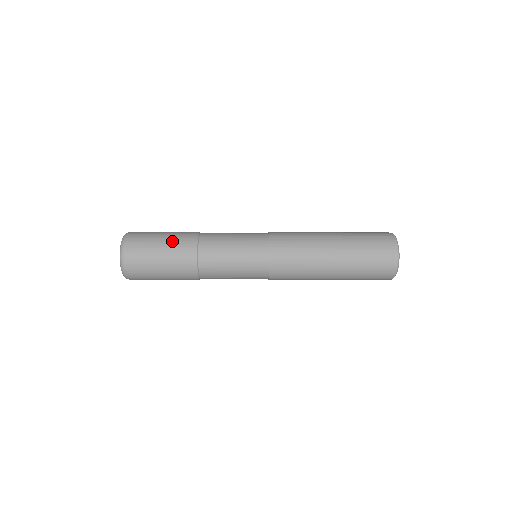
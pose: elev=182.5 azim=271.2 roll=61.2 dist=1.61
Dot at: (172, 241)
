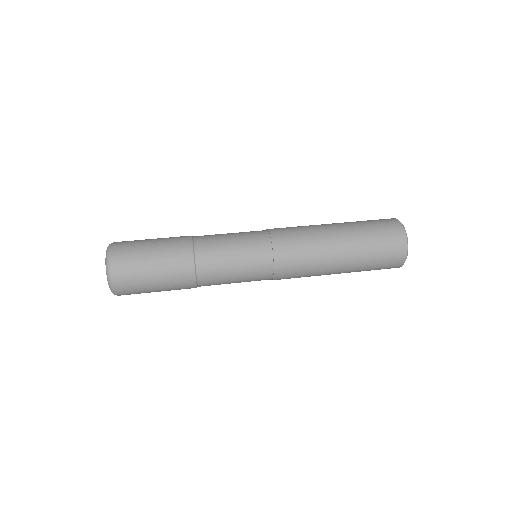
Dot at: (164, 250)
